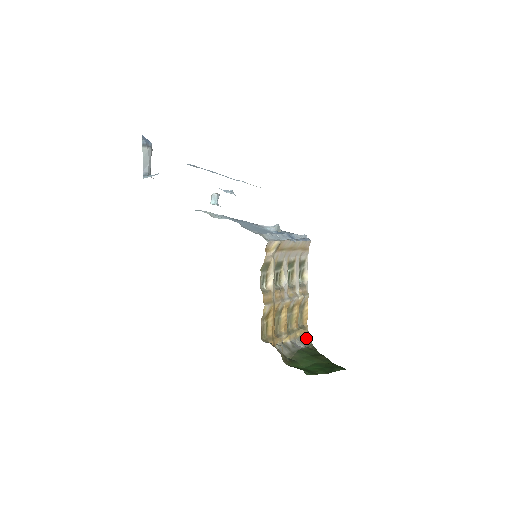
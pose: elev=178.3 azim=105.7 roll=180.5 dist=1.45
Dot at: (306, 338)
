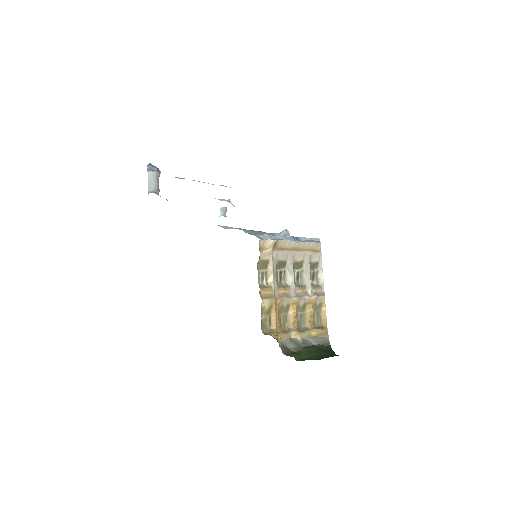
Dot at: (323, 338)
